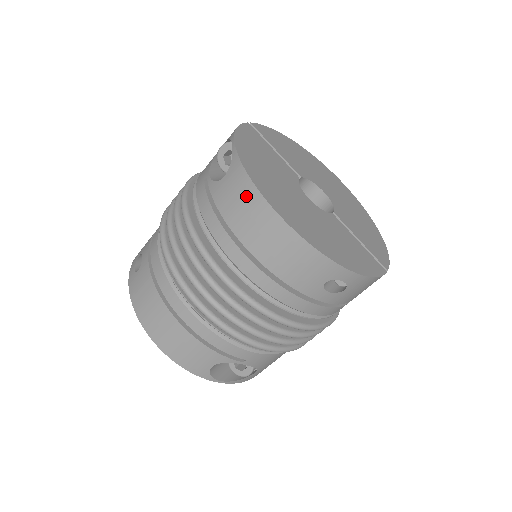
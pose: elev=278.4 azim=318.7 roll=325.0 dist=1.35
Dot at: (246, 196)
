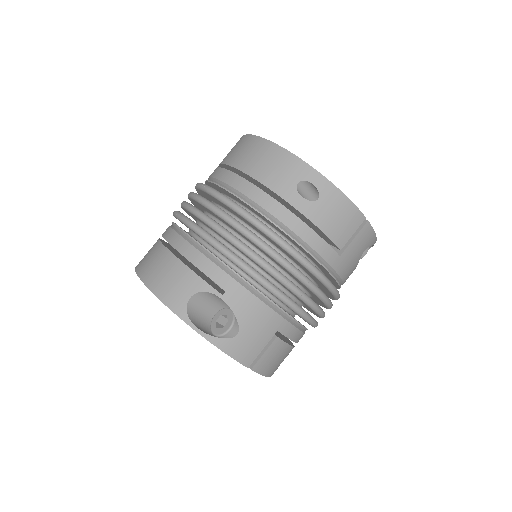
Dot at: (240, 143)
